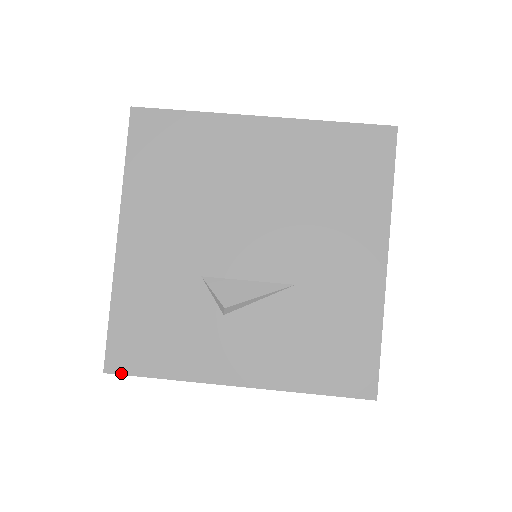
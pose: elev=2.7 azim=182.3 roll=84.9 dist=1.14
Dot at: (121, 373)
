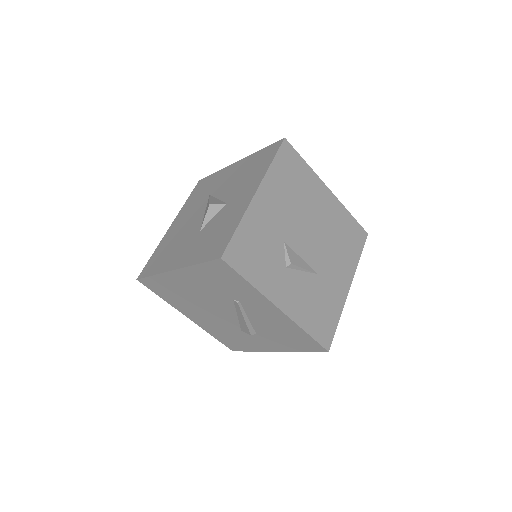
Dot at: (230, 264)
